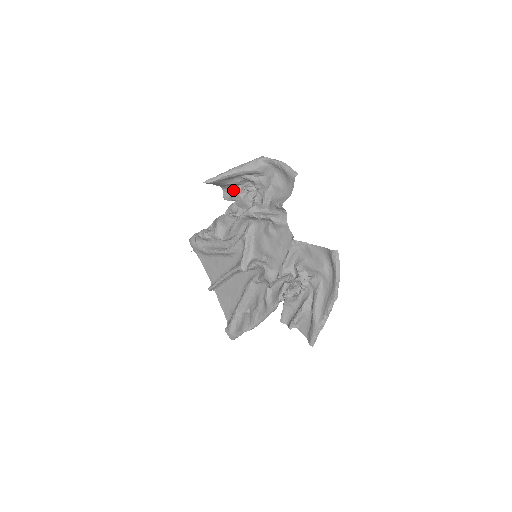
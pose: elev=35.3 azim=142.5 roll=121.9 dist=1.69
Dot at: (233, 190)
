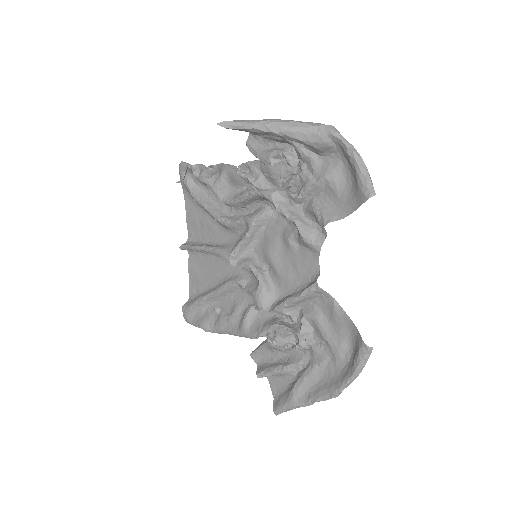
Dot at: (264, 141)
